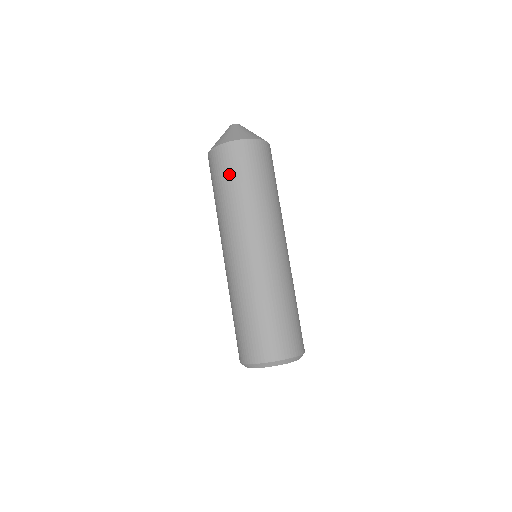
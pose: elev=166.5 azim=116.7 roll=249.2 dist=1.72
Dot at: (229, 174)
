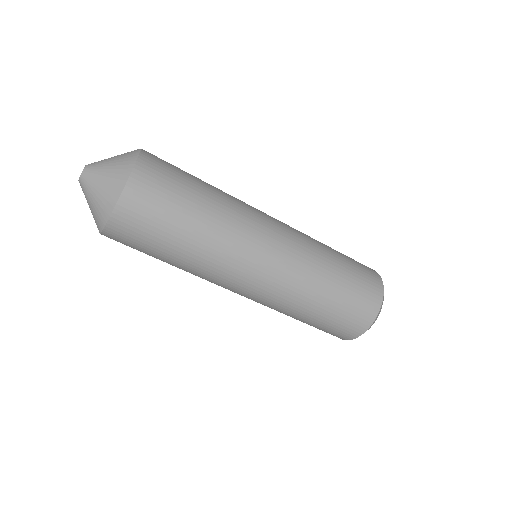
Dot at: (167, 216)
